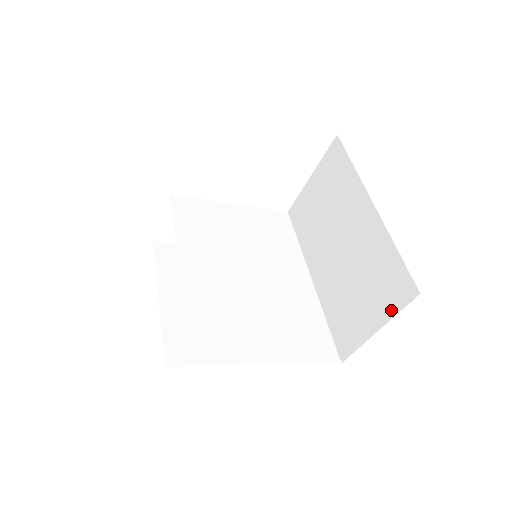
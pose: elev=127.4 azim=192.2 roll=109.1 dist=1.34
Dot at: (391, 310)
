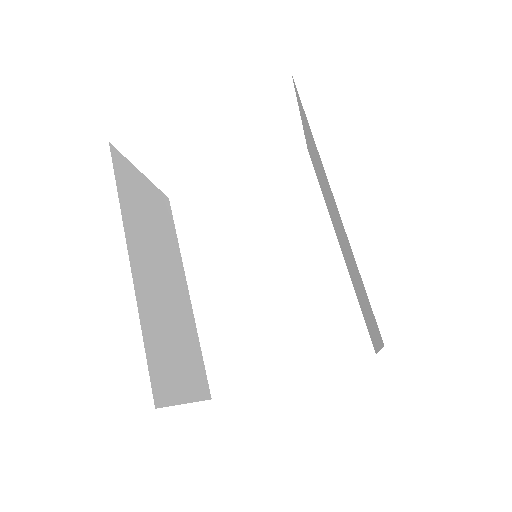
Dot at: (377, 339)
